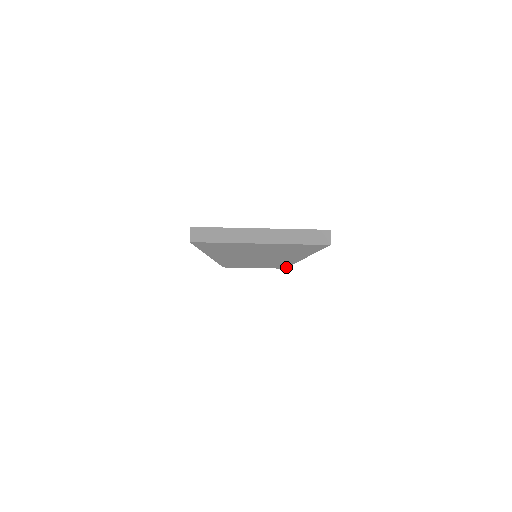
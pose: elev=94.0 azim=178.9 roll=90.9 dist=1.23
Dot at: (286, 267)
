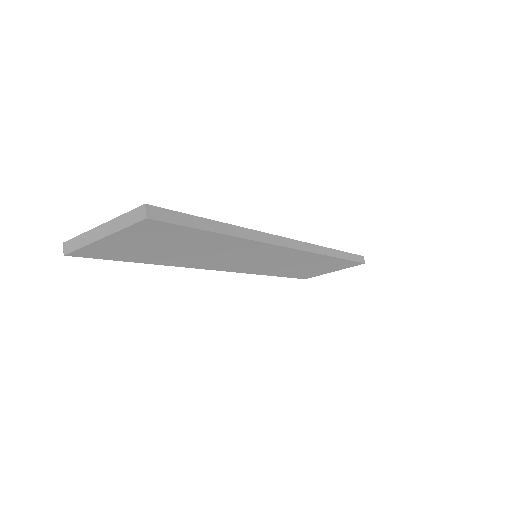
Dot at: (352, 261)
